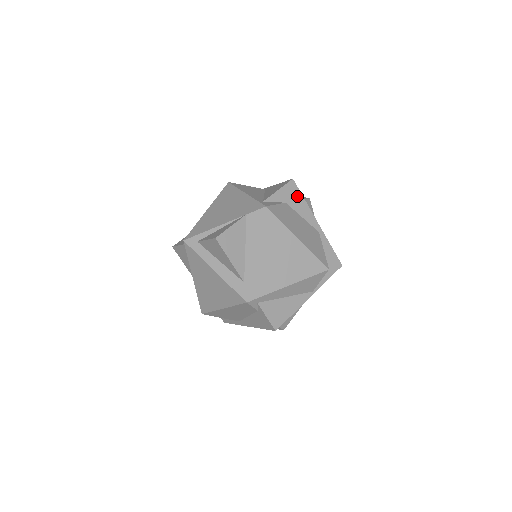
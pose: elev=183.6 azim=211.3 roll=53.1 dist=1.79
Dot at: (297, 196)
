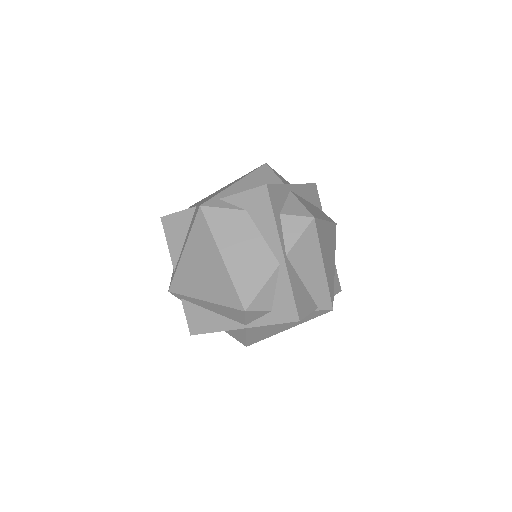
Dot at: (265, 208)
